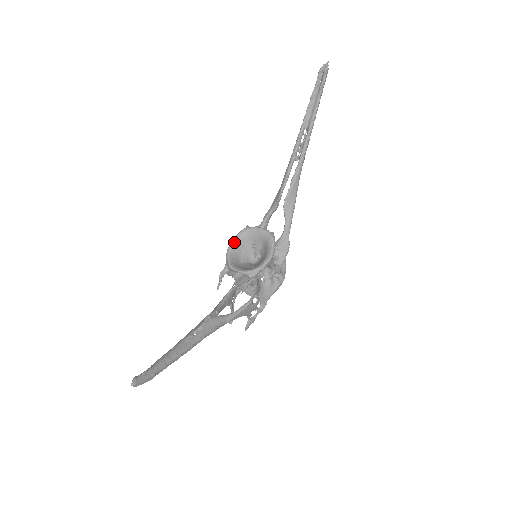
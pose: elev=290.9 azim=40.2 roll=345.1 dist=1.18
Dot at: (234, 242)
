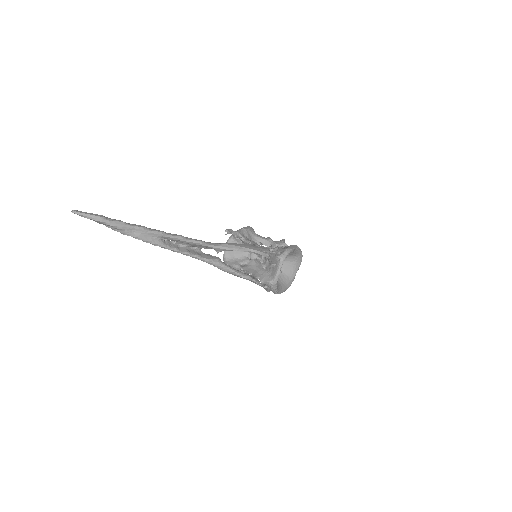
Dot at: occluded
